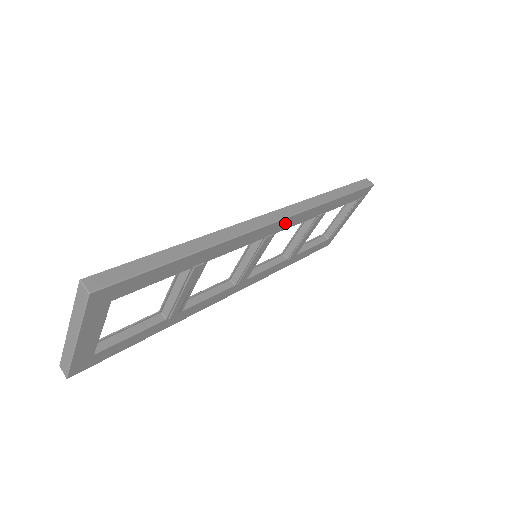
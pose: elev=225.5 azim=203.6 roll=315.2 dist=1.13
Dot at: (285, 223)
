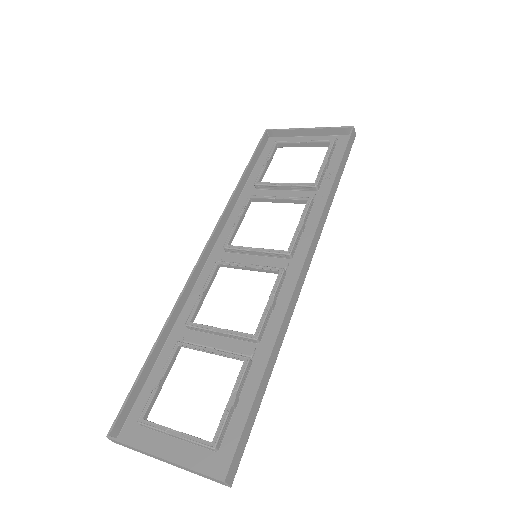
Dot at: occluded
